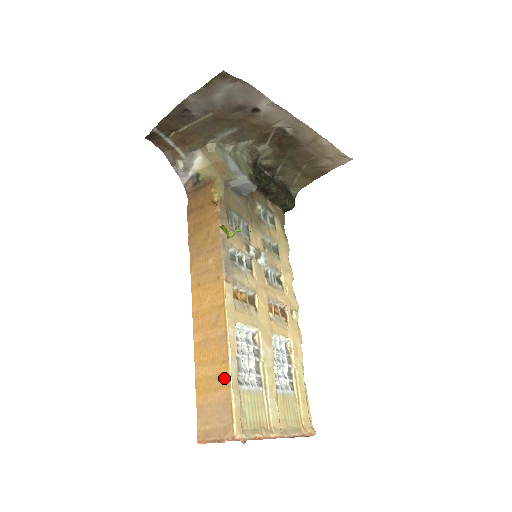
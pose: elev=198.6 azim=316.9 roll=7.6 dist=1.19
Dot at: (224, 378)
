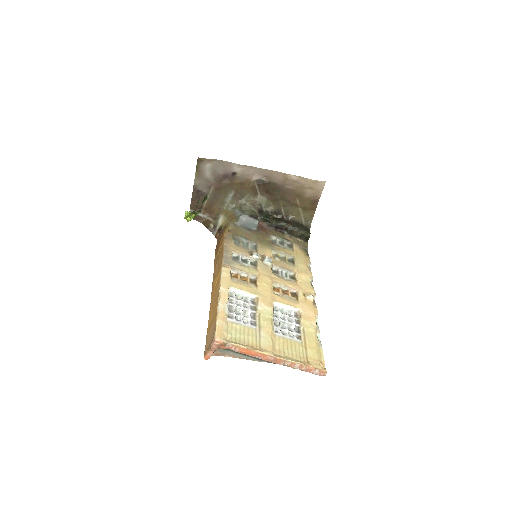
Dot at: (215, 314)
